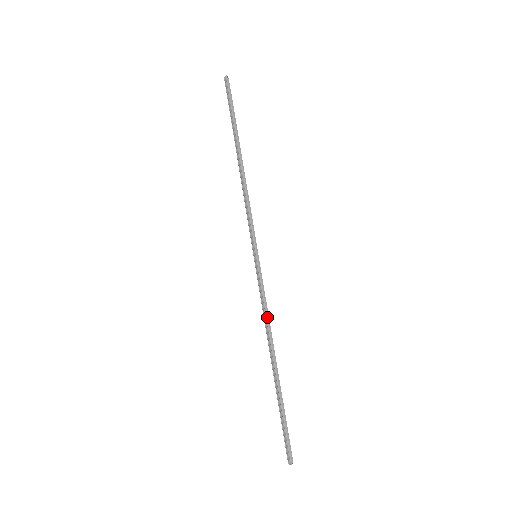
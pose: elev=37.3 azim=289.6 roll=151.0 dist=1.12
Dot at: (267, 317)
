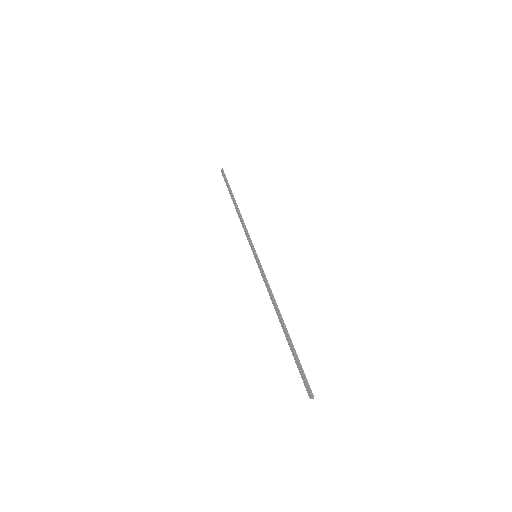
Dot at: (271, 290)
